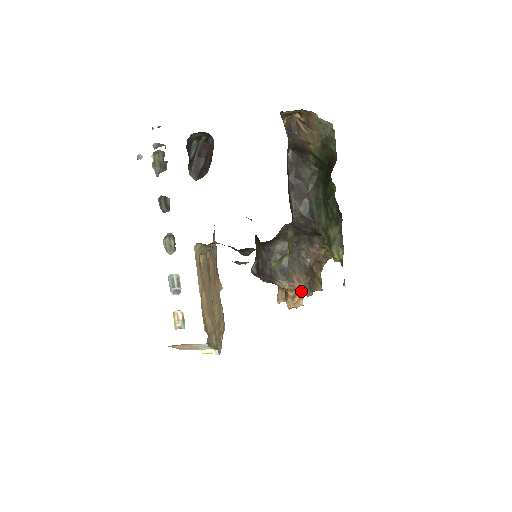
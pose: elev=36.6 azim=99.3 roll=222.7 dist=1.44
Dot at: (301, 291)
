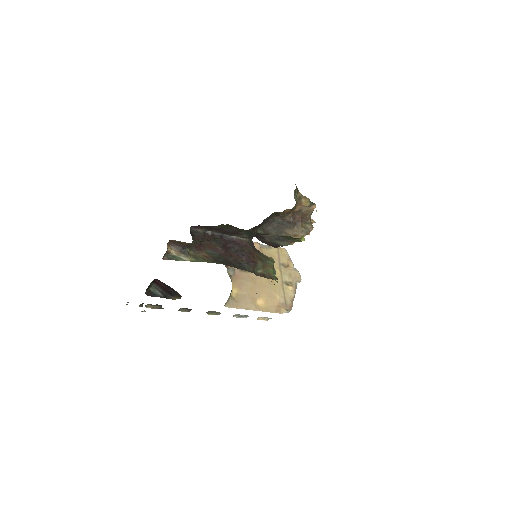
Dot at: occluded
